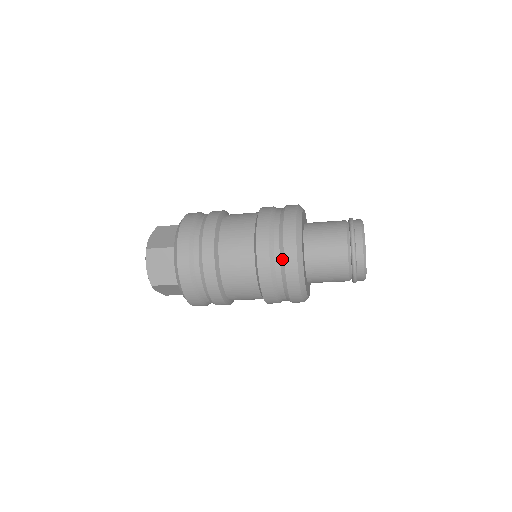
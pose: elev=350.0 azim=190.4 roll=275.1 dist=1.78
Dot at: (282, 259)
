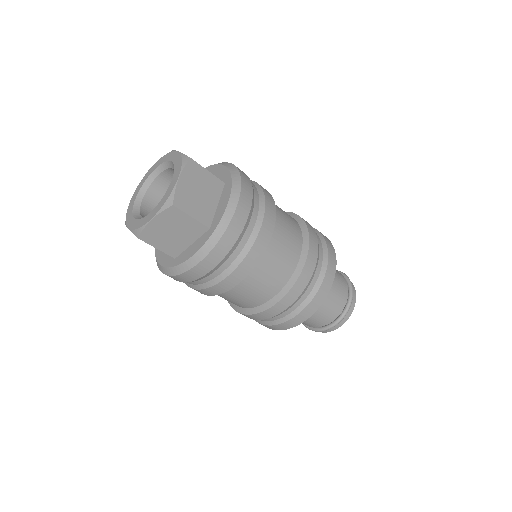
Dot at: (325, 263)
